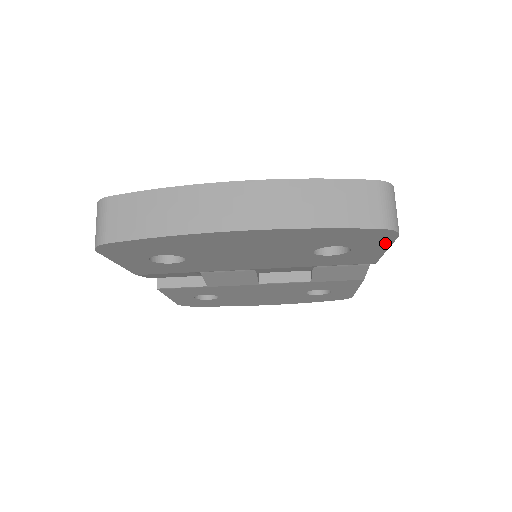
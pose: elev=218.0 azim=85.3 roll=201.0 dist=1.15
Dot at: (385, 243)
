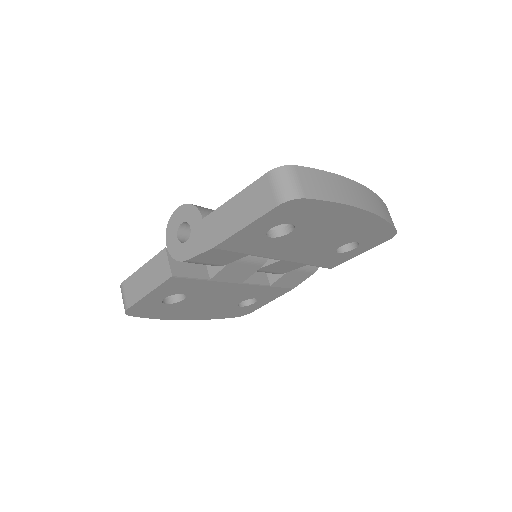
Dot at: (373, 246)
